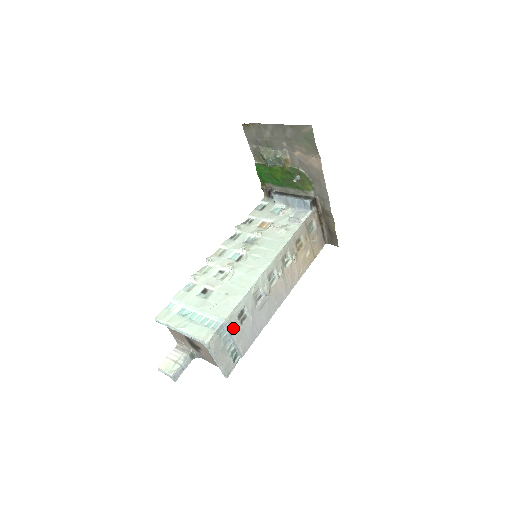
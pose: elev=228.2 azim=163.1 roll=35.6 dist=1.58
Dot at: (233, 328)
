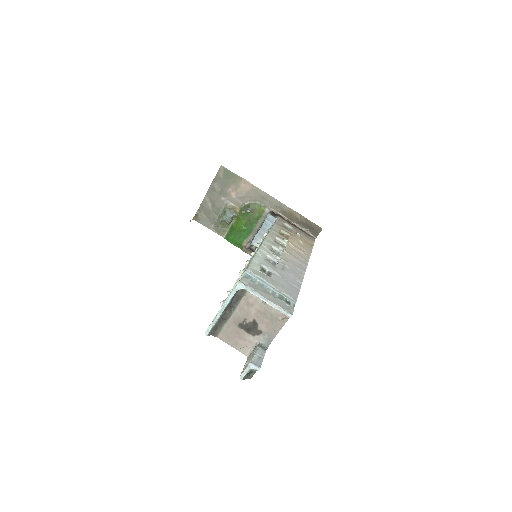
Dot at: (261, 277)
